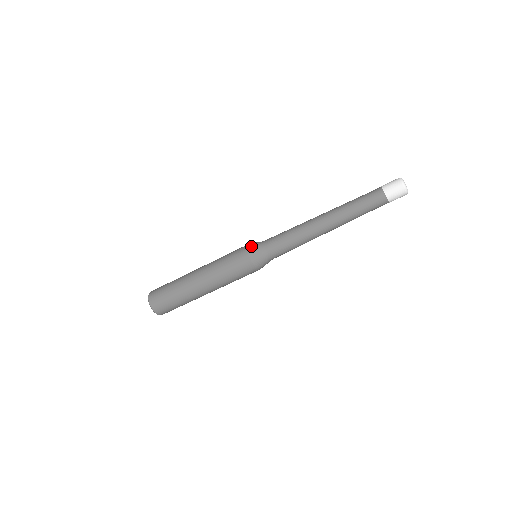
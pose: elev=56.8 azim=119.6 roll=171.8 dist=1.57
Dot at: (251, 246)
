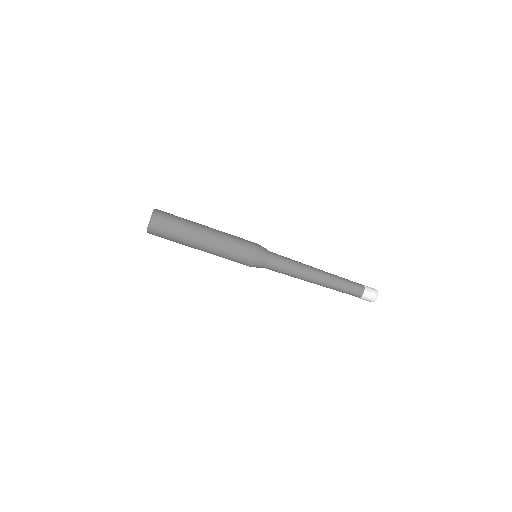
Dot at: occluded
